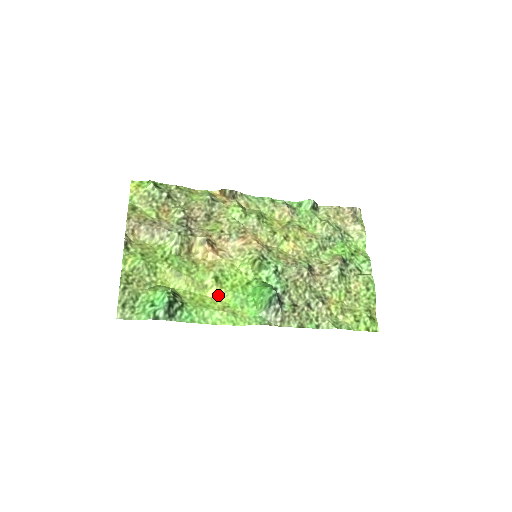
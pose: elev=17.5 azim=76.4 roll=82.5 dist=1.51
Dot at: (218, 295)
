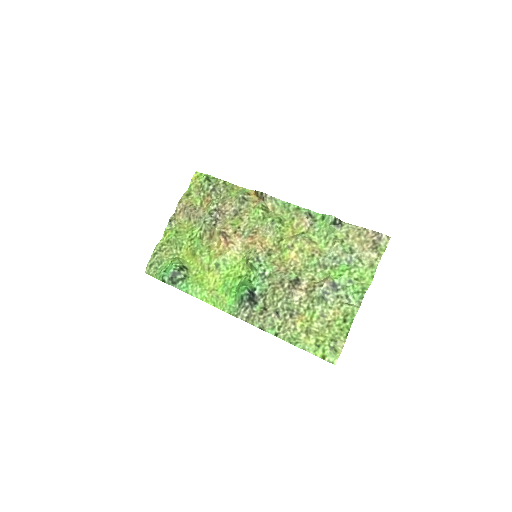
Dot at: (214, 279)
